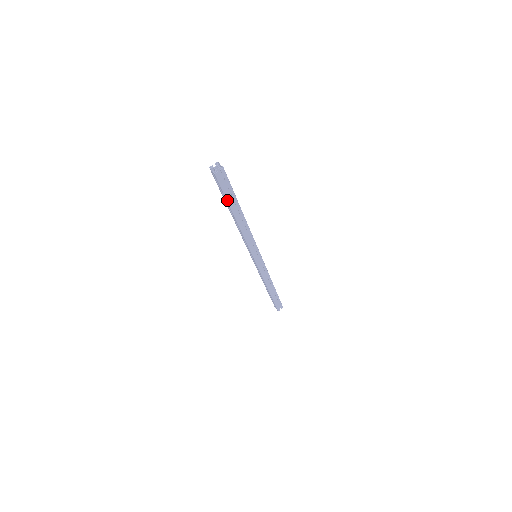
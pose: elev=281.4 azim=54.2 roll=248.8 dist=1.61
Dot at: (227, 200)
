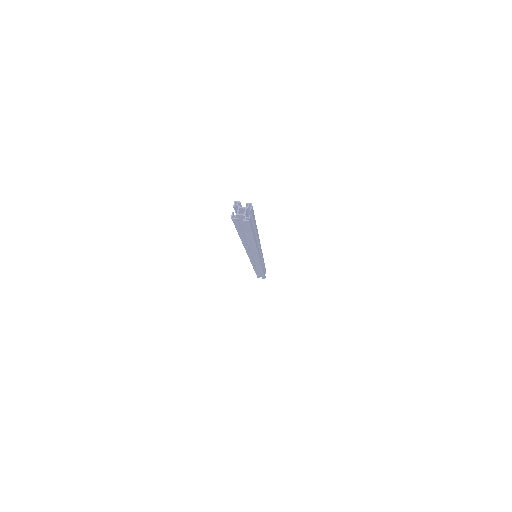
Dot at: (252, 235)
